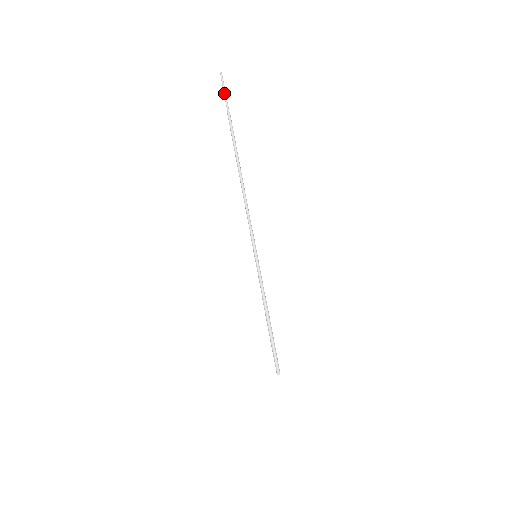
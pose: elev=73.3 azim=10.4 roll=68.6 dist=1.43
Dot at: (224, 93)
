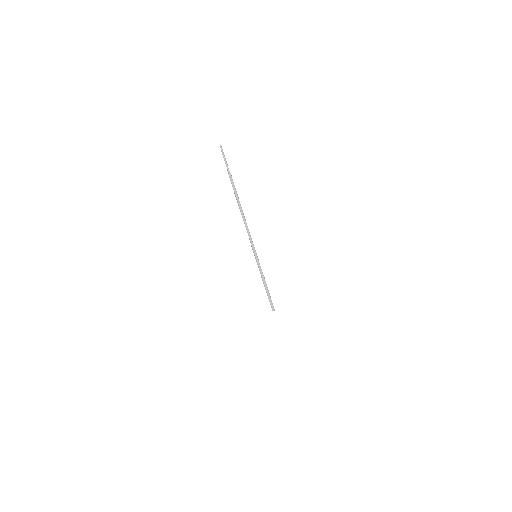
Dot at: occluded
